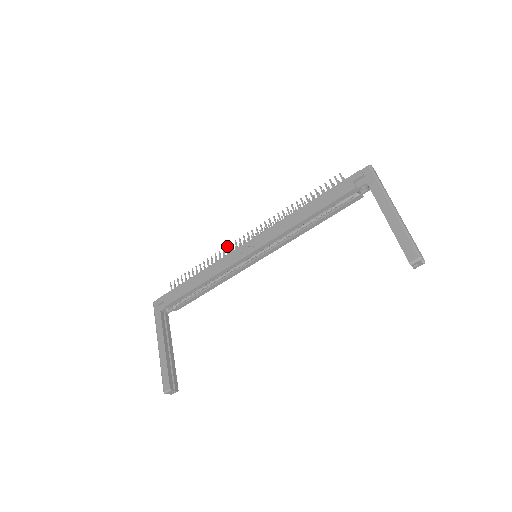
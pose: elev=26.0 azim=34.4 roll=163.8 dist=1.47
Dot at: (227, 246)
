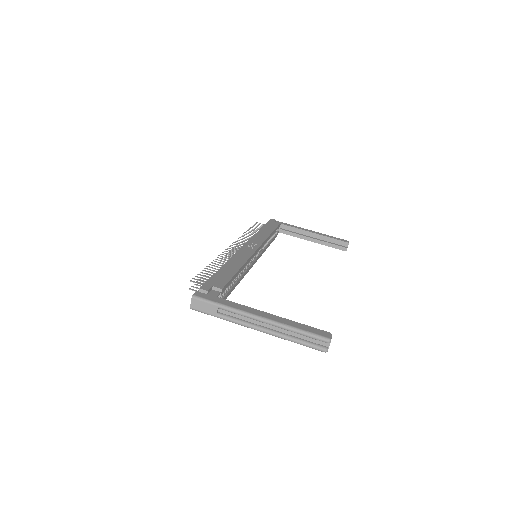
Dot at: (223, 252)
